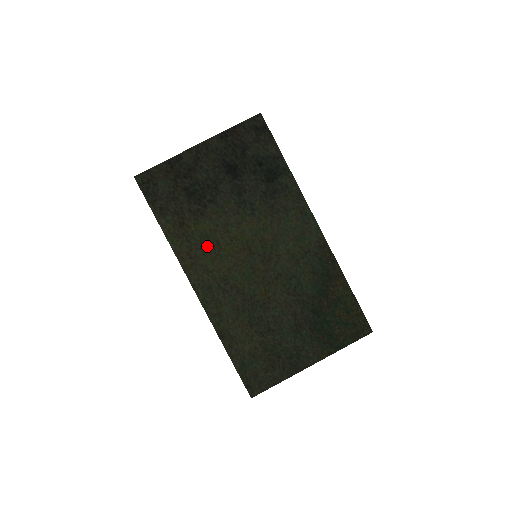
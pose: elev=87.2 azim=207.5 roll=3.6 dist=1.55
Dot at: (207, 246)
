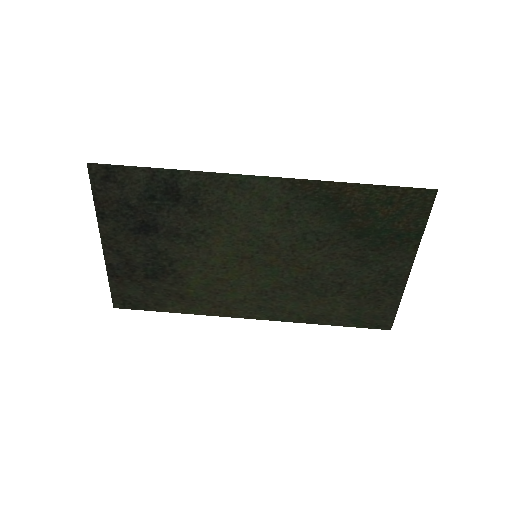
Dot at: (217, 289)
